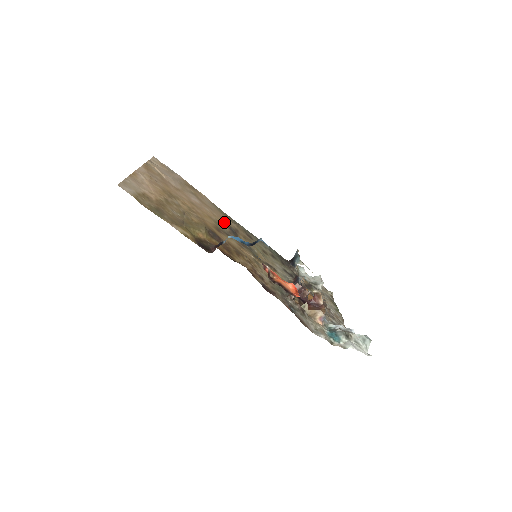
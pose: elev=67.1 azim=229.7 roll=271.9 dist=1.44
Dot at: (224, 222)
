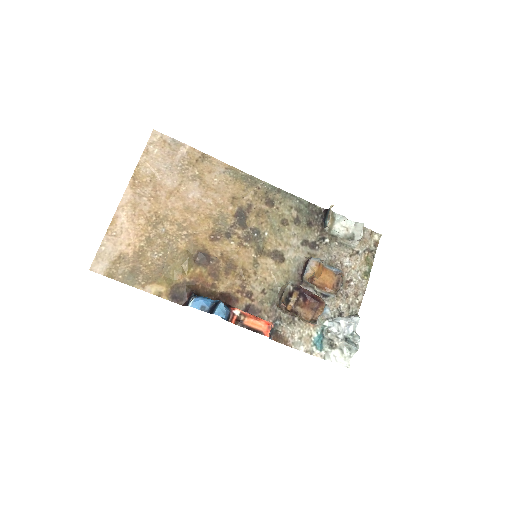
Dot at: (231, 207)
